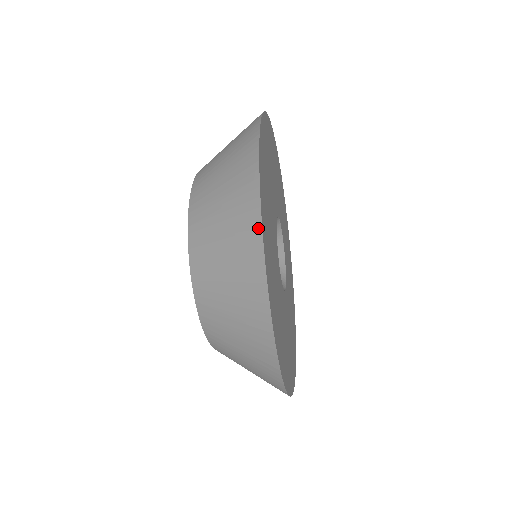
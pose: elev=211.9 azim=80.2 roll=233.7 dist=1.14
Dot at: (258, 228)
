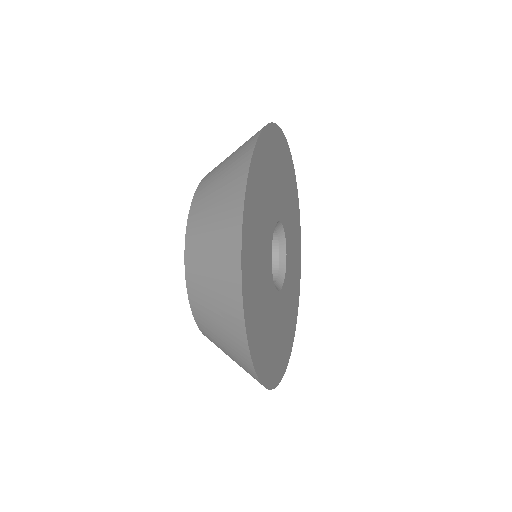
Dot at: (242, 197)
